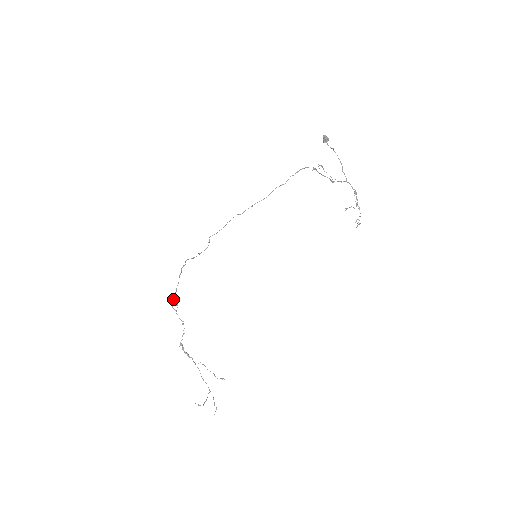
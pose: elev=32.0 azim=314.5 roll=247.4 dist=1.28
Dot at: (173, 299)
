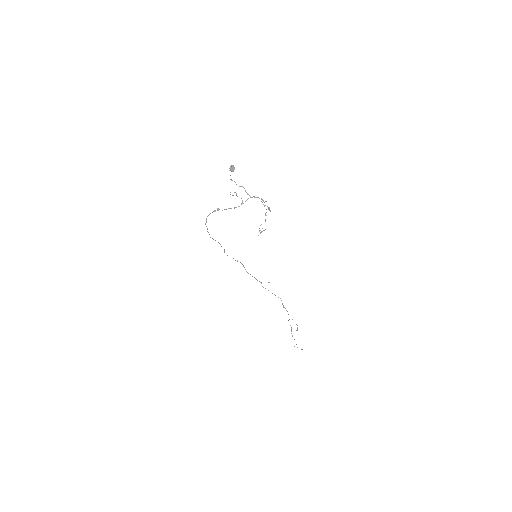
Dot at: (260, 282)
